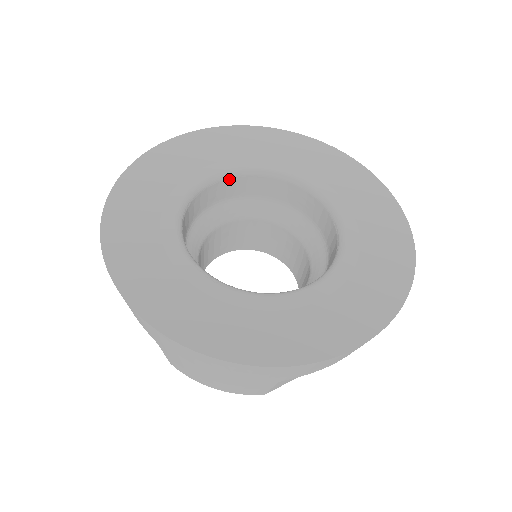
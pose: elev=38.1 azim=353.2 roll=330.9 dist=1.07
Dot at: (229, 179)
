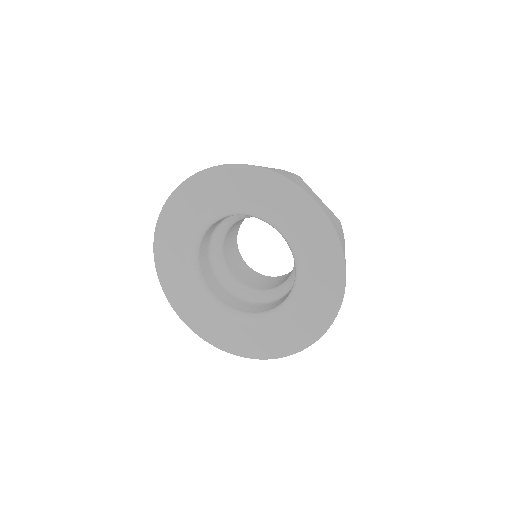
Dot at: (212, 225)
